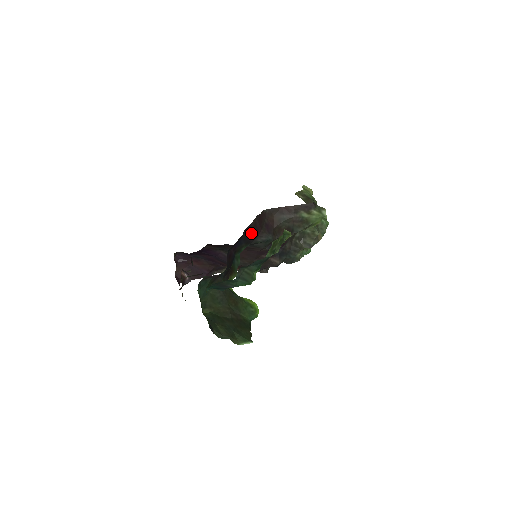
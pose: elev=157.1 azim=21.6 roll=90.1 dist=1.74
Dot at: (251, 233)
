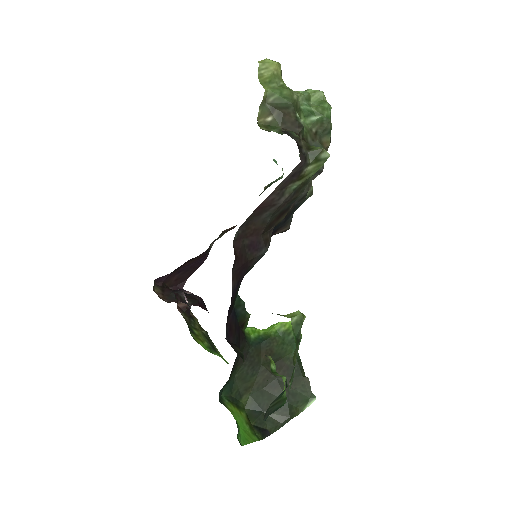
Dot at: (238, 286)
